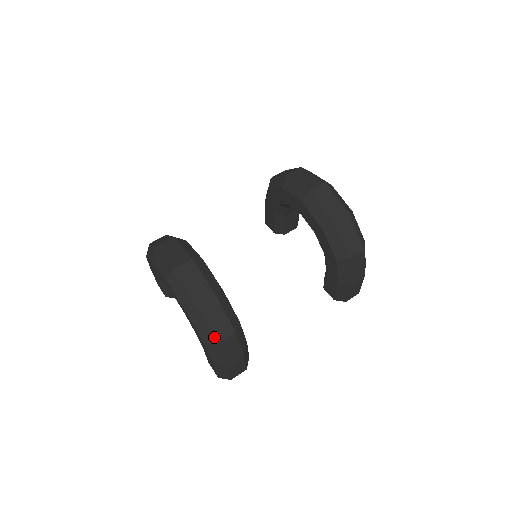
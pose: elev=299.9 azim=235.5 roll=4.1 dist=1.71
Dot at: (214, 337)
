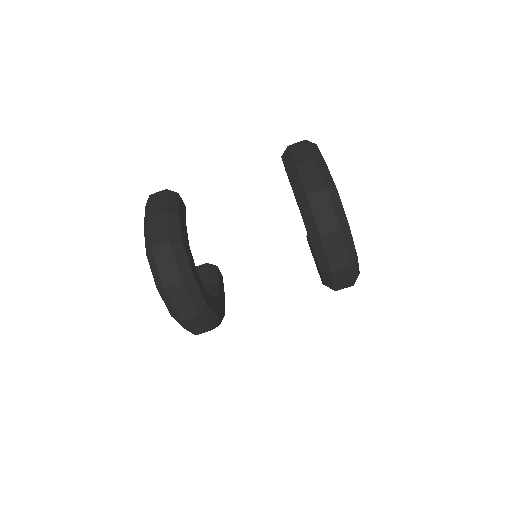
Dot at: occluded
